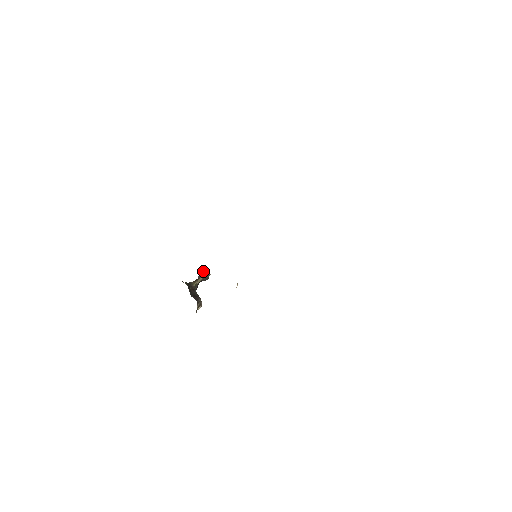
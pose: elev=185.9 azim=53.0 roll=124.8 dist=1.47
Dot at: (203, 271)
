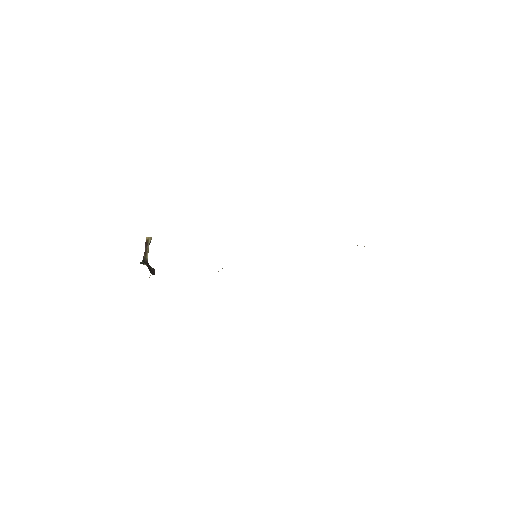
Dot at: (146, 237)
